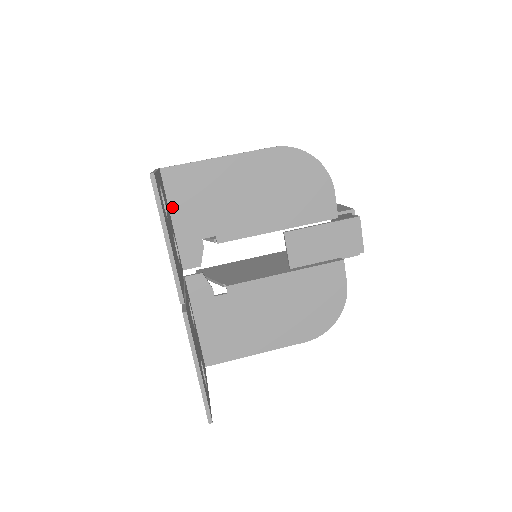
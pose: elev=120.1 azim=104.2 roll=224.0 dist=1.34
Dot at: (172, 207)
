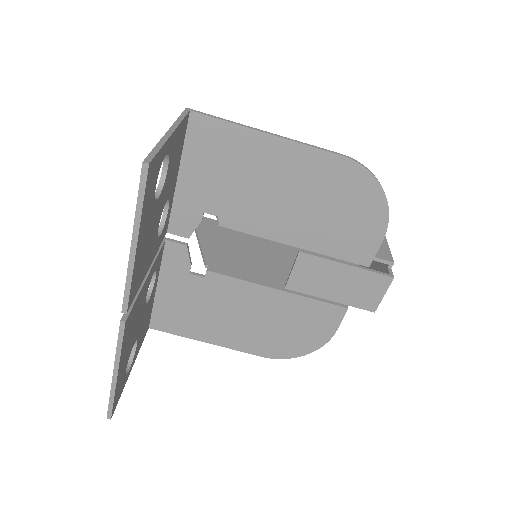
Dot at: (185, 162)
